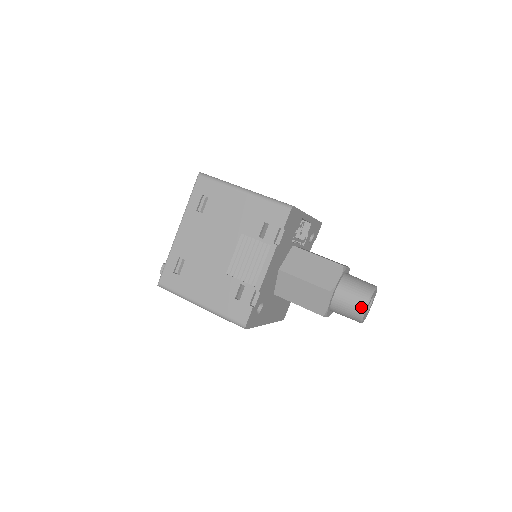
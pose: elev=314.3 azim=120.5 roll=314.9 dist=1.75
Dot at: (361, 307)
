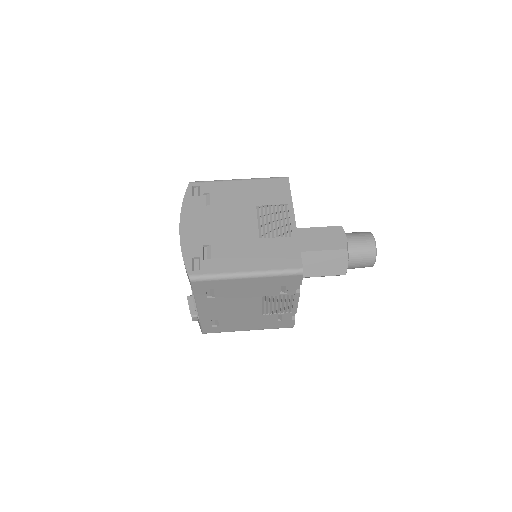
Dot at: (370, 266)
